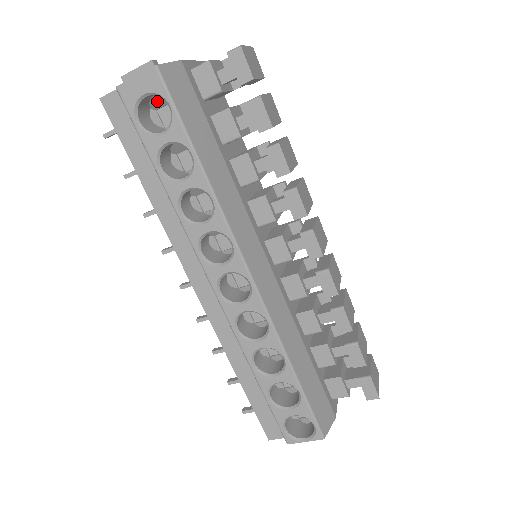
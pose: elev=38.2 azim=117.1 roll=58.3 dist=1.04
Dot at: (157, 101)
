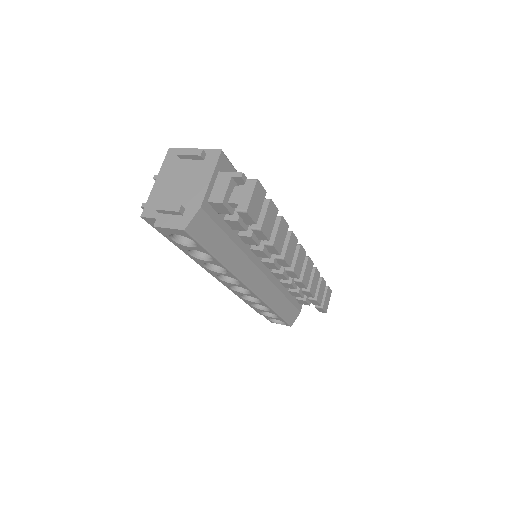
Dot at: occluded
